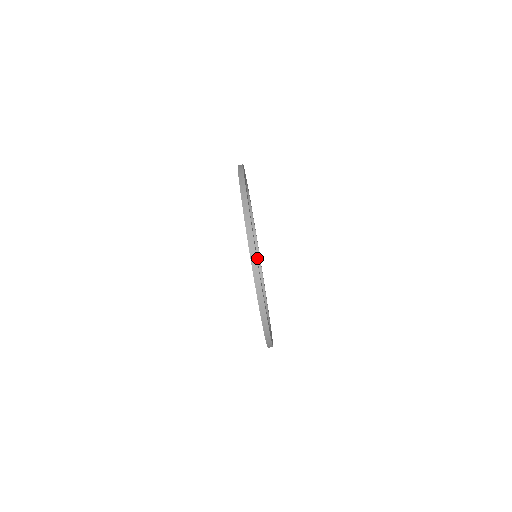
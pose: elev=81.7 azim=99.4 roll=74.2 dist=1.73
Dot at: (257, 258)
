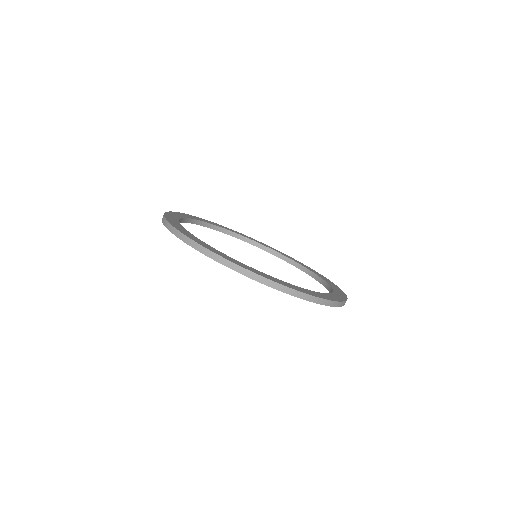
Dot at: (321, 282)
